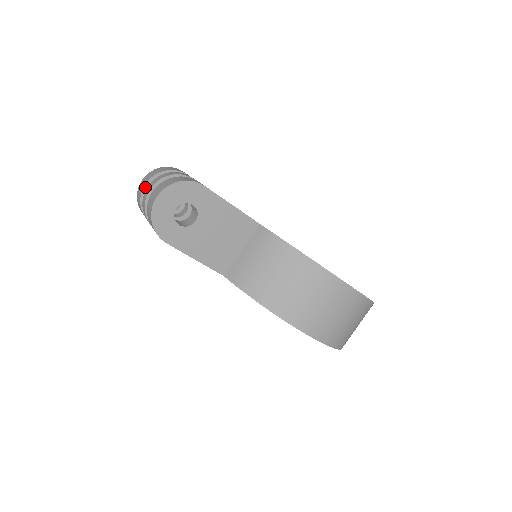
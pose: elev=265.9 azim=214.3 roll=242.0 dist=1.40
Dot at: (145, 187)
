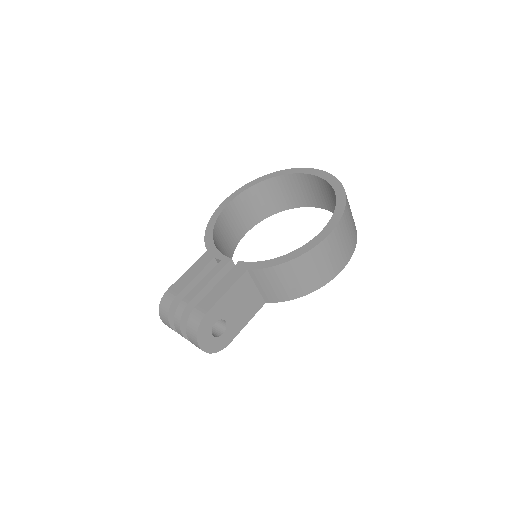
Dot at: (174, 329)
